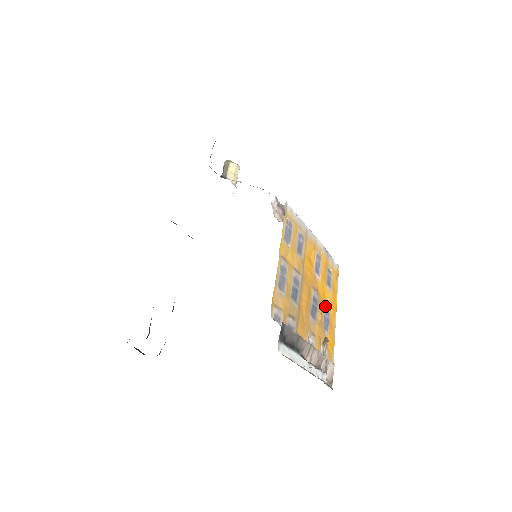
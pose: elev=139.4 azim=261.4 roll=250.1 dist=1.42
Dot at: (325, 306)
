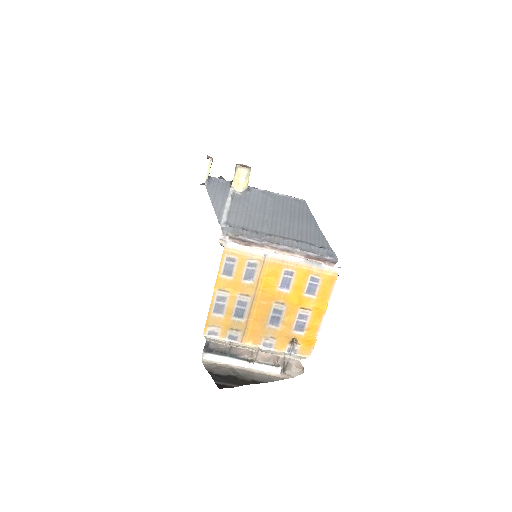
Dot at: (300, 312)
